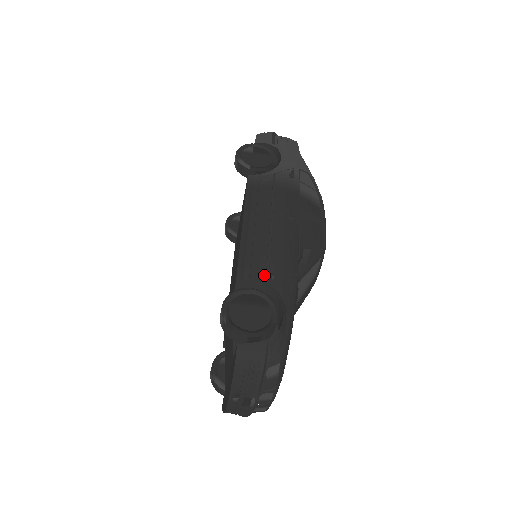
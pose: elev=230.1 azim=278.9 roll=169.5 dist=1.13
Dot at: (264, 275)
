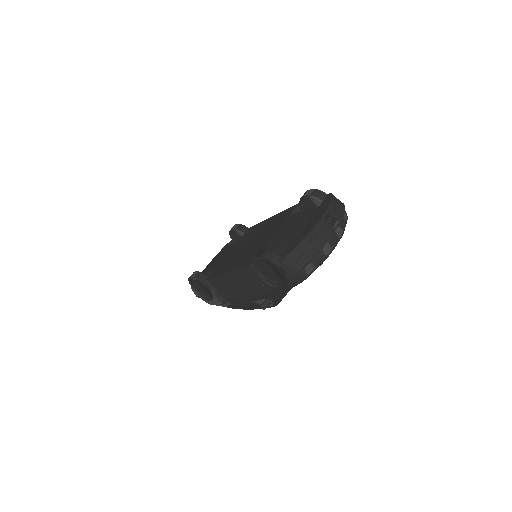
Dot at: occluded
